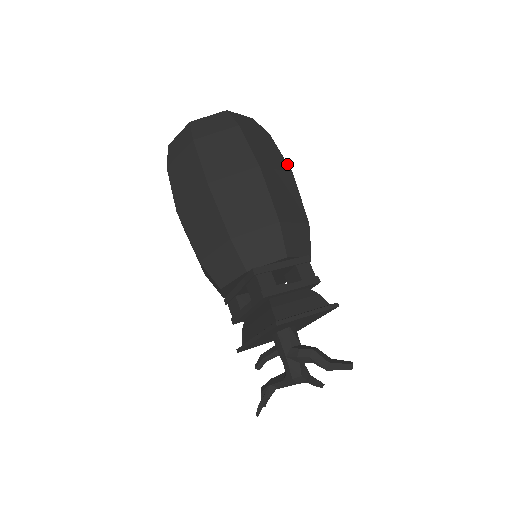
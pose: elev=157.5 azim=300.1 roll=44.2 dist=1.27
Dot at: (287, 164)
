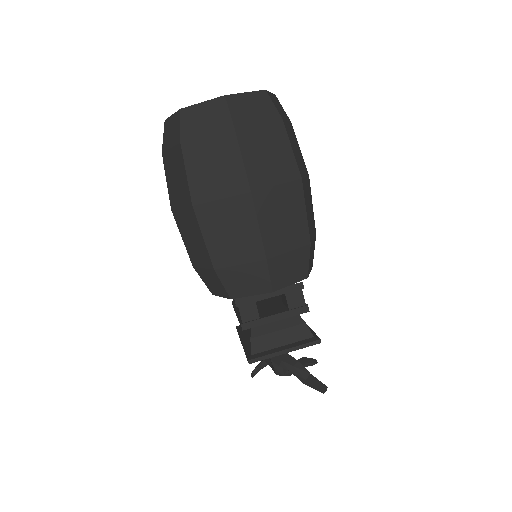
Dot at: (297, 166)
